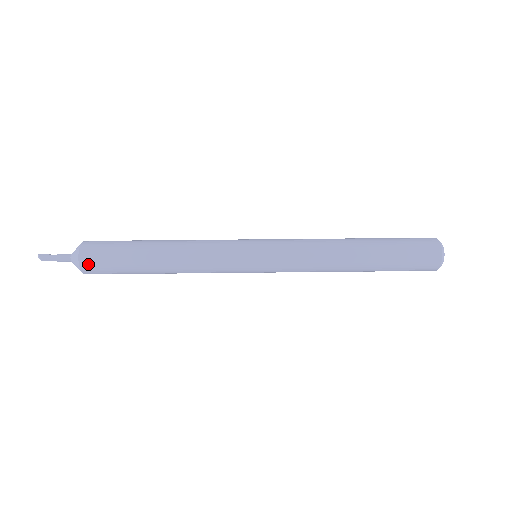
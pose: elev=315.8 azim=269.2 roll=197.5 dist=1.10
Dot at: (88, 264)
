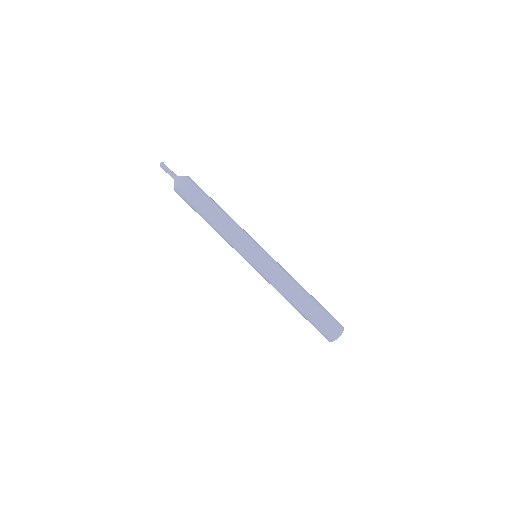
Dot at: occluded
